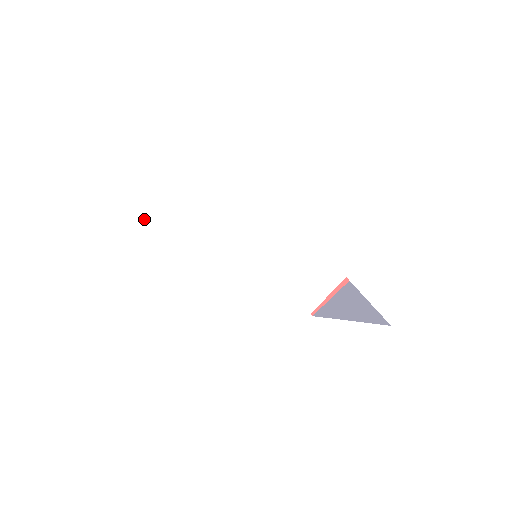
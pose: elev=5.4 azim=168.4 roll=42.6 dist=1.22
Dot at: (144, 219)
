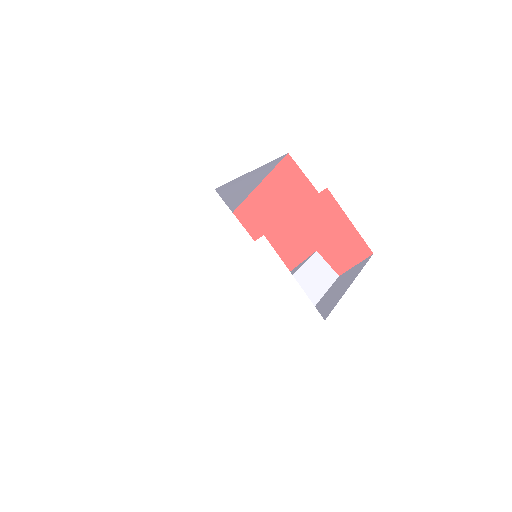
Dot at: (155, 263)
